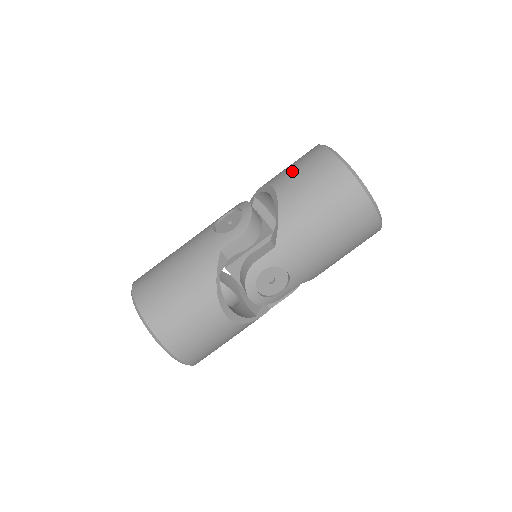
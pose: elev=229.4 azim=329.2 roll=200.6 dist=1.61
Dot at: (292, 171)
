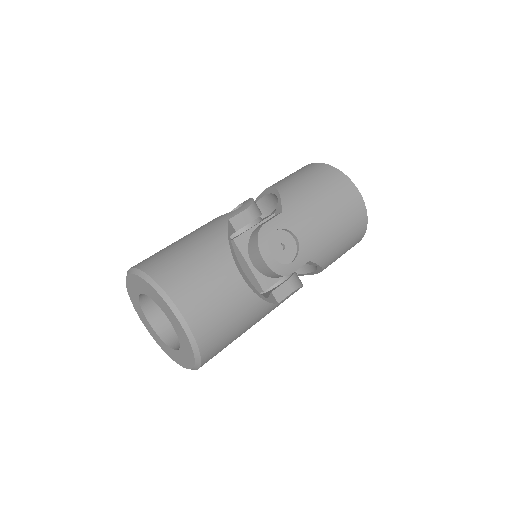
Dot at: occluded
